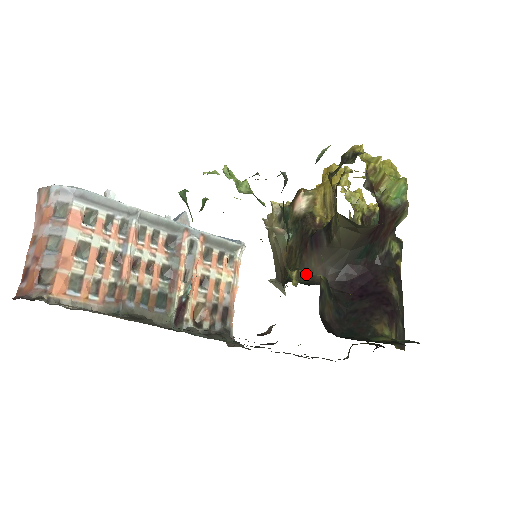
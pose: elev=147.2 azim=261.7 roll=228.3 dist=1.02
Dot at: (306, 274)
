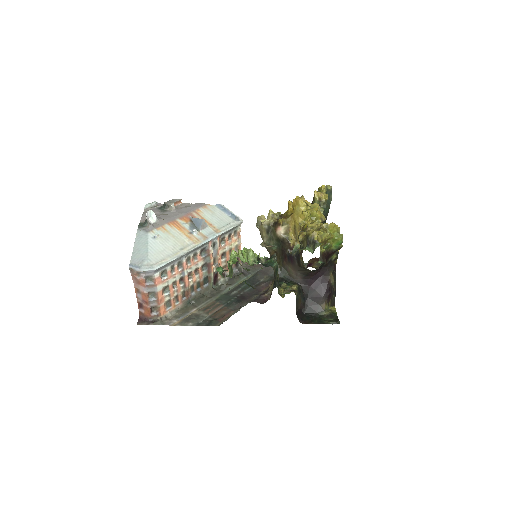
Dot at: (286, 271)
